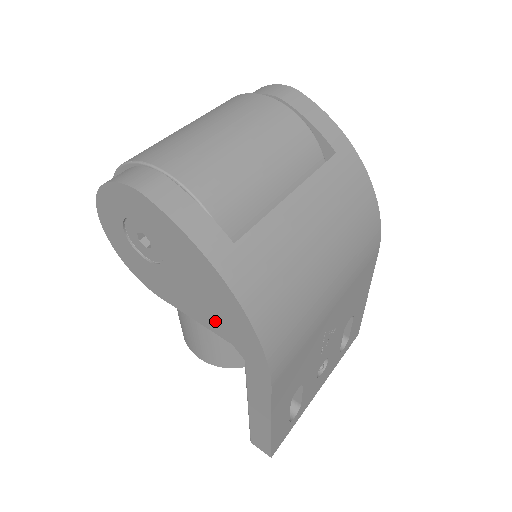
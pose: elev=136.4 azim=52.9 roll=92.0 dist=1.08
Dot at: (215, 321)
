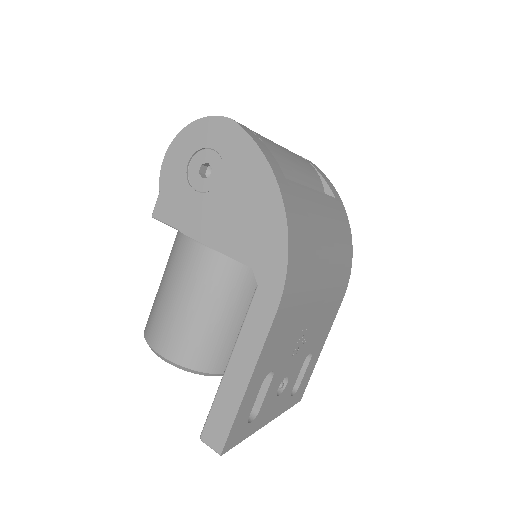
Dot at: (244, 242)
